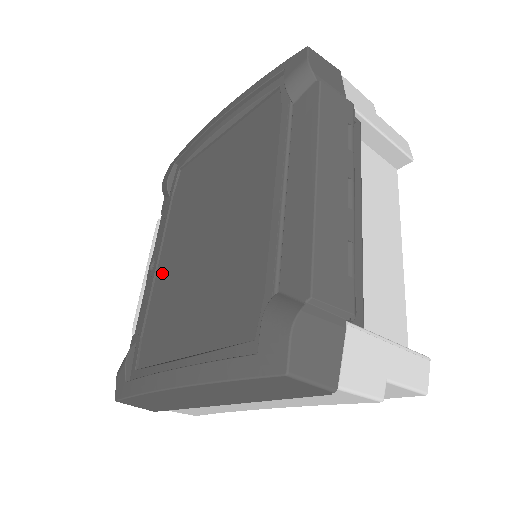
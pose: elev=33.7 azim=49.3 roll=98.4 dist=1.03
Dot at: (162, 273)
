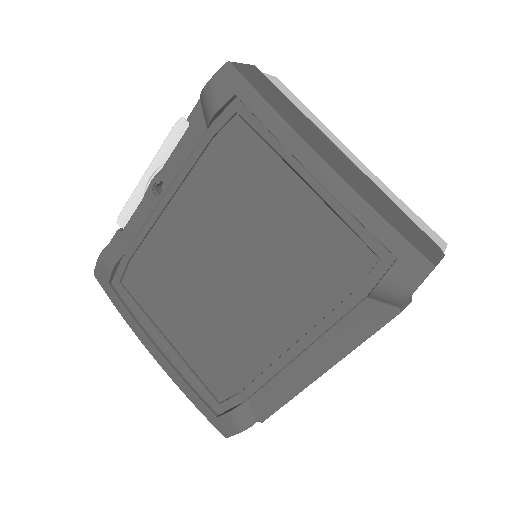
Dot at: (167, 228)
